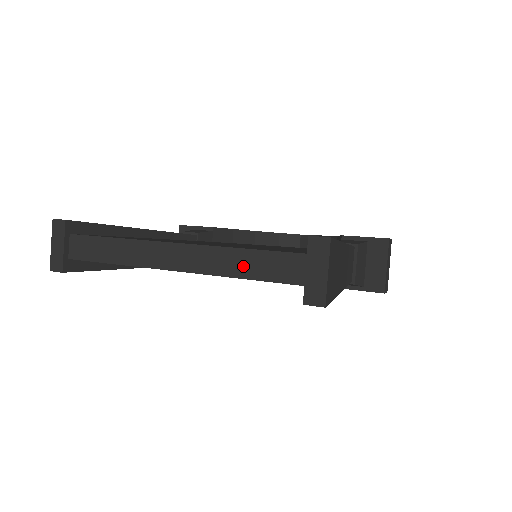
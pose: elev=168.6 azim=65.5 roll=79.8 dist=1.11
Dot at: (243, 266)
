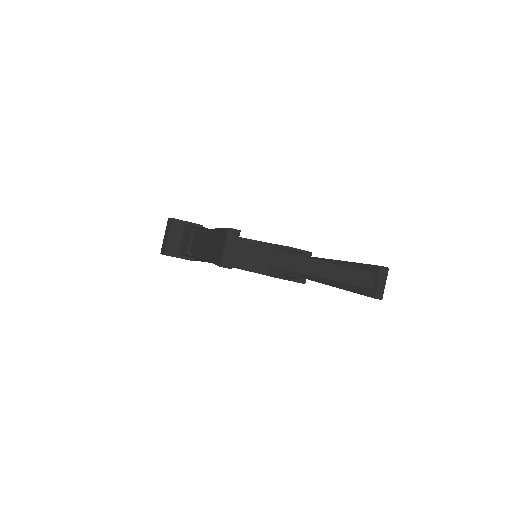
Dot at: (348, 277)
